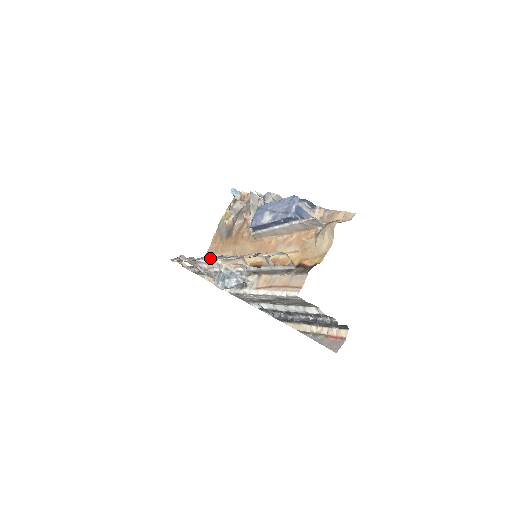
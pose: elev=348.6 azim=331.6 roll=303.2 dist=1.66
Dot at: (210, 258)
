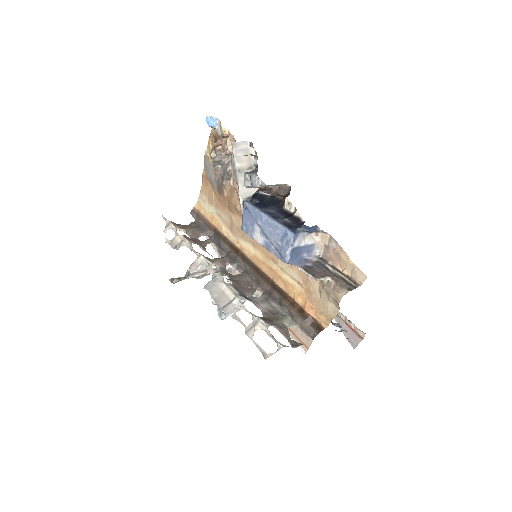
Dot at: occluded
